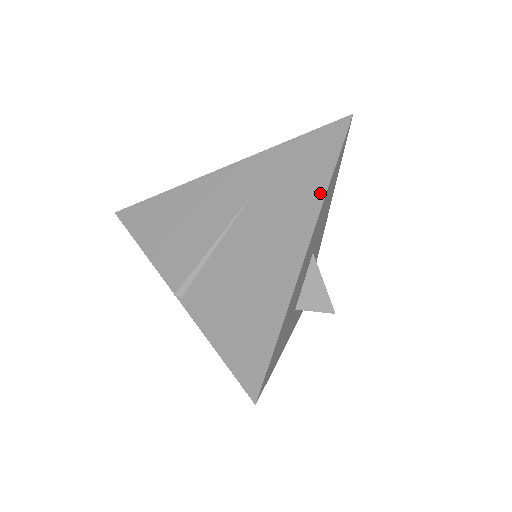
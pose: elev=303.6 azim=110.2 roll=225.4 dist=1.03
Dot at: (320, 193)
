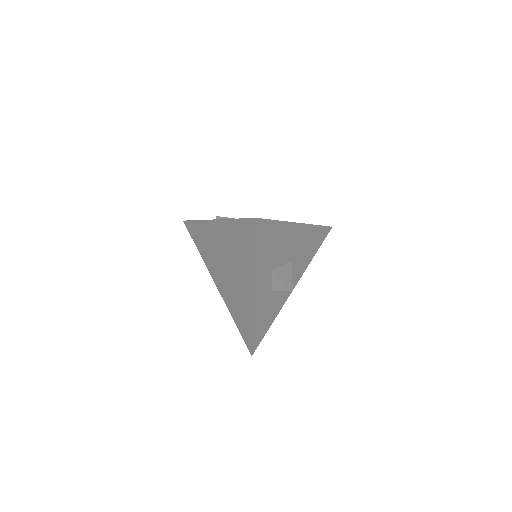
Dot at: occluded
